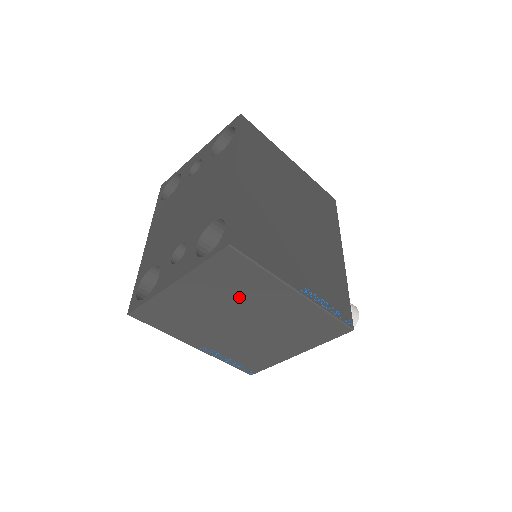
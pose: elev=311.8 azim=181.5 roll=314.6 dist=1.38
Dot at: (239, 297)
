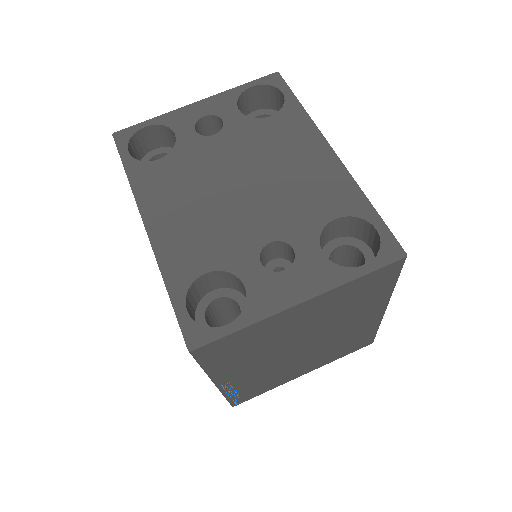
Dot at: (339, 317)
